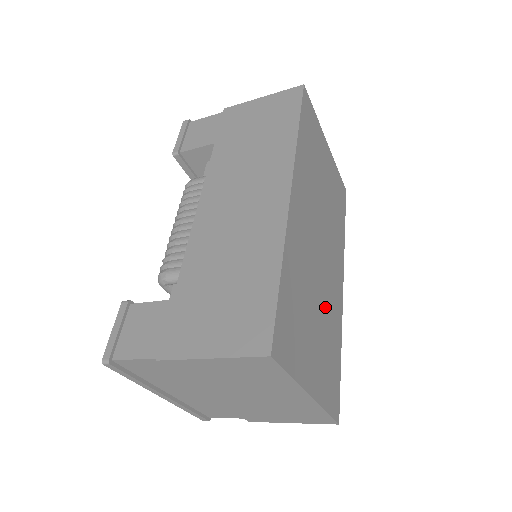
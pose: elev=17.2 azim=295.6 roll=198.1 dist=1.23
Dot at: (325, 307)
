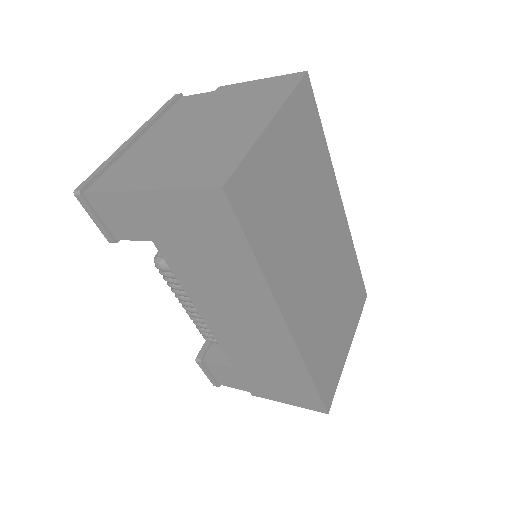
Dot at: (338, 280)
